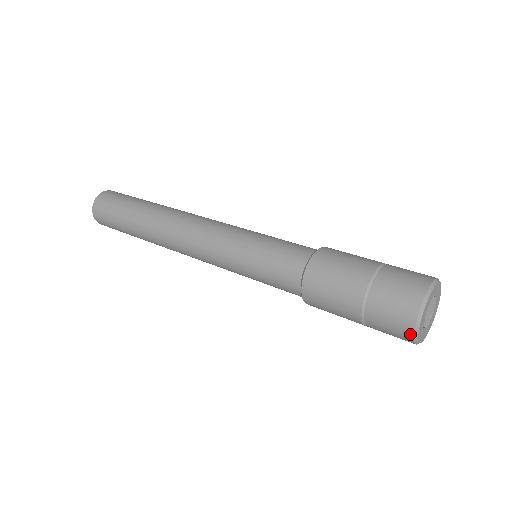
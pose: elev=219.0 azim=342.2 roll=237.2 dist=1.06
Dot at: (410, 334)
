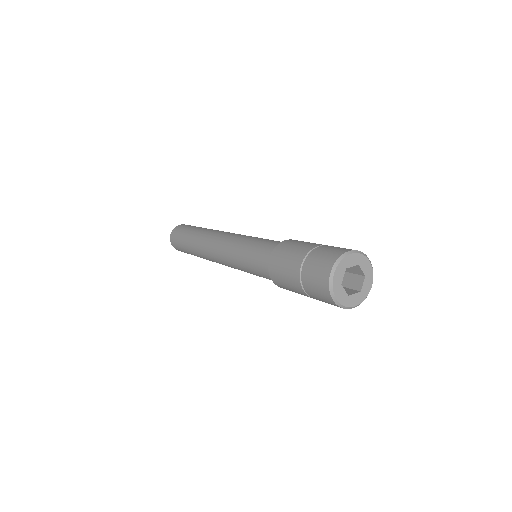
Dot at: (335, 305)
